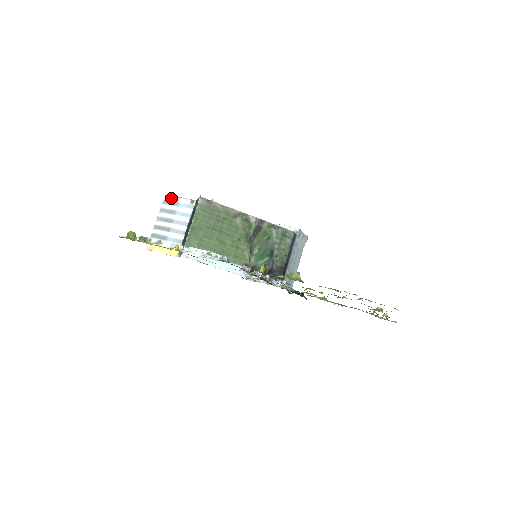
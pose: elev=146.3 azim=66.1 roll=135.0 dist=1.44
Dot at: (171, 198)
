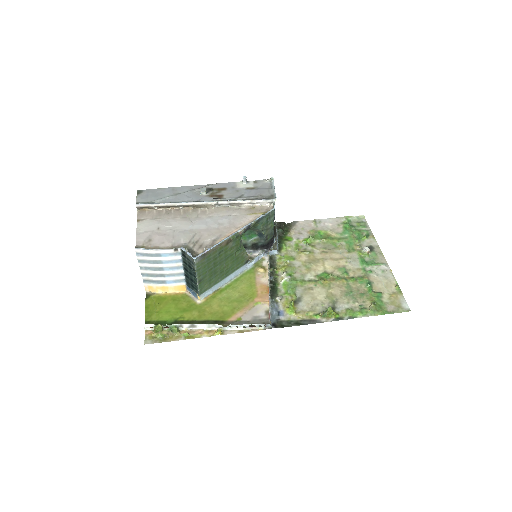
Dot at: (146, 251)
